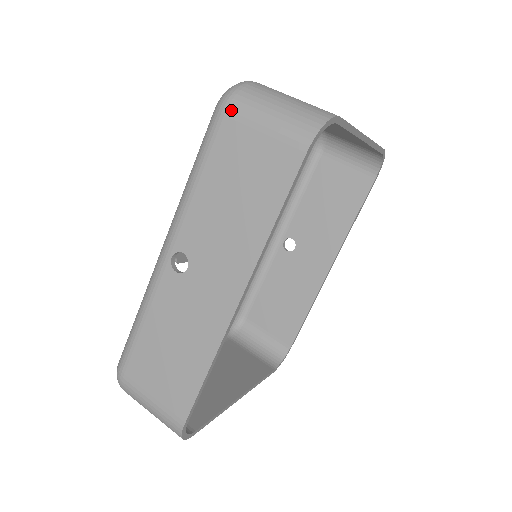
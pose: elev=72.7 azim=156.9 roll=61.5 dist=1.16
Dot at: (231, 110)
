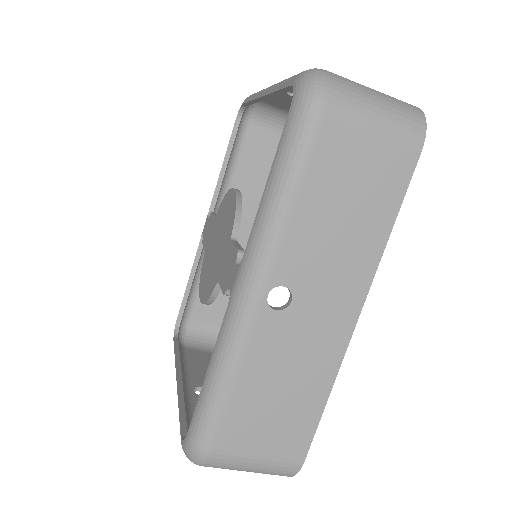
Dot at: (332, 110)
